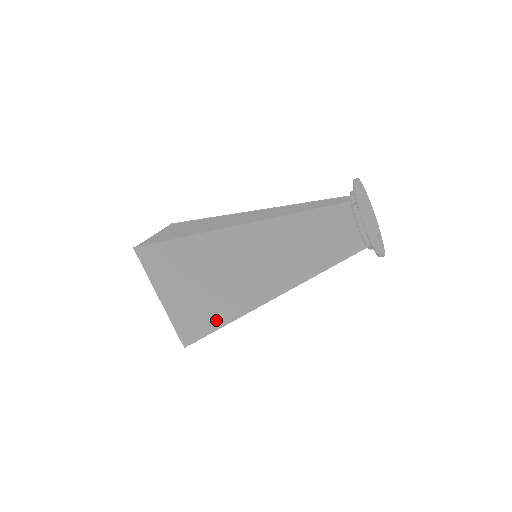
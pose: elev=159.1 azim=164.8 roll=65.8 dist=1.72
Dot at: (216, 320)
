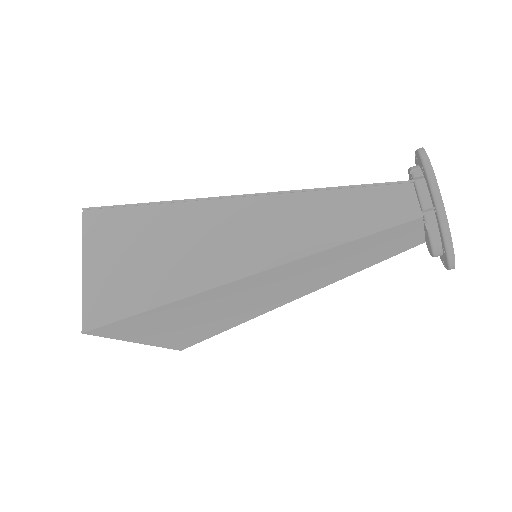
Dot at: (218, 330)
